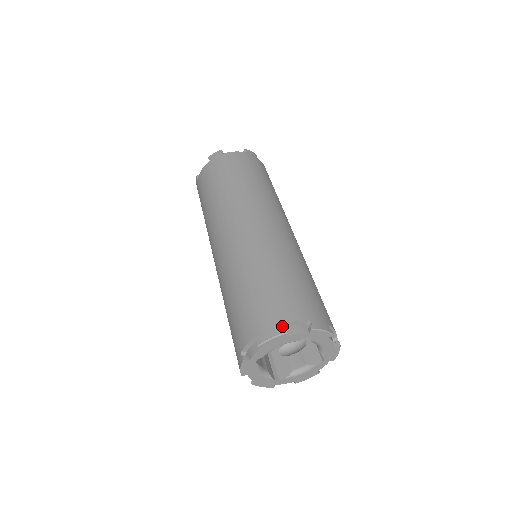
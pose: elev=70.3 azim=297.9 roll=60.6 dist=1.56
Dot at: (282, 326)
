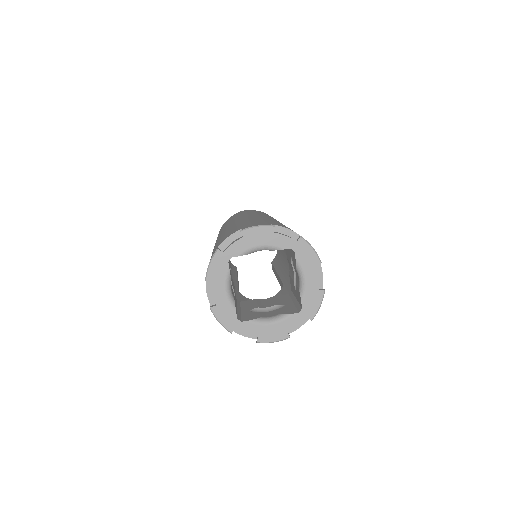
Dot at: occluded
